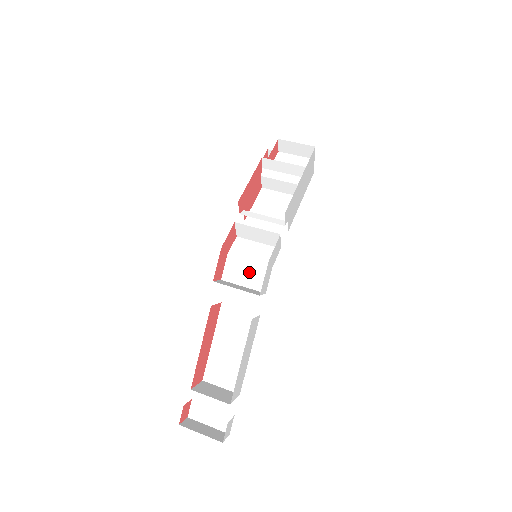
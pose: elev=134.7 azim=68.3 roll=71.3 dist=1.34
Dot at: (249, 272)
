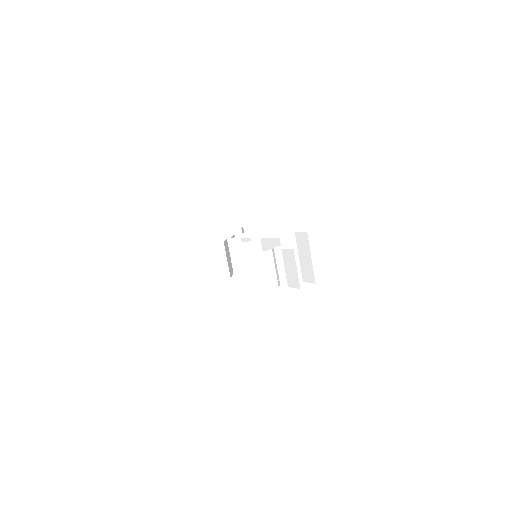
Dot at: occluded
